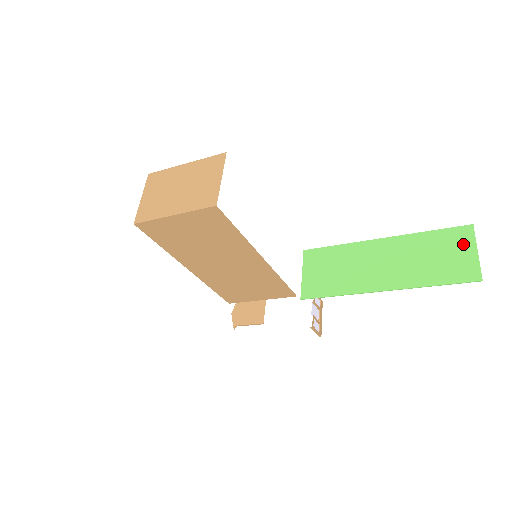
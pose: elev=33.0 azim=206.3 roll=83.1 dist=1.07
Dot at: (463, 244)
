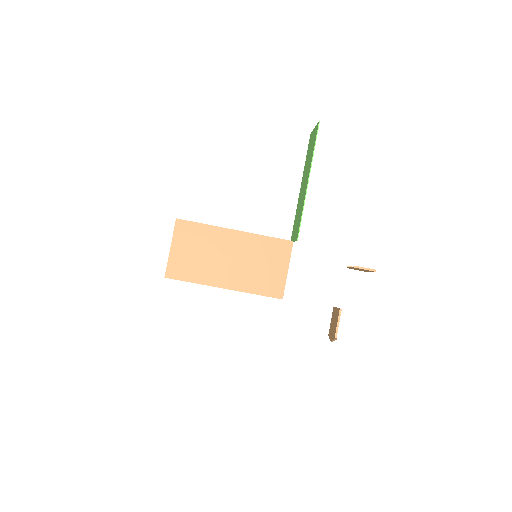
Dot at: (312, 137)
